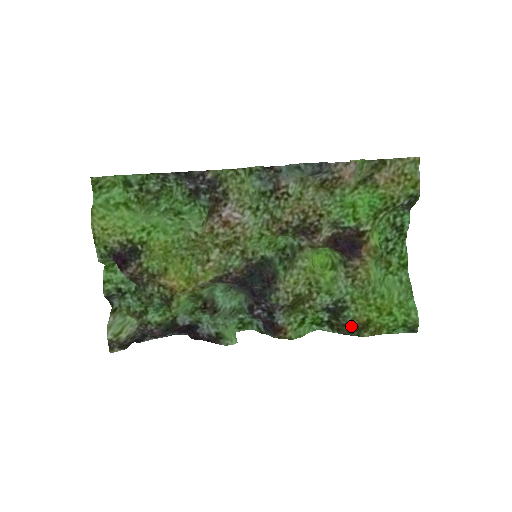
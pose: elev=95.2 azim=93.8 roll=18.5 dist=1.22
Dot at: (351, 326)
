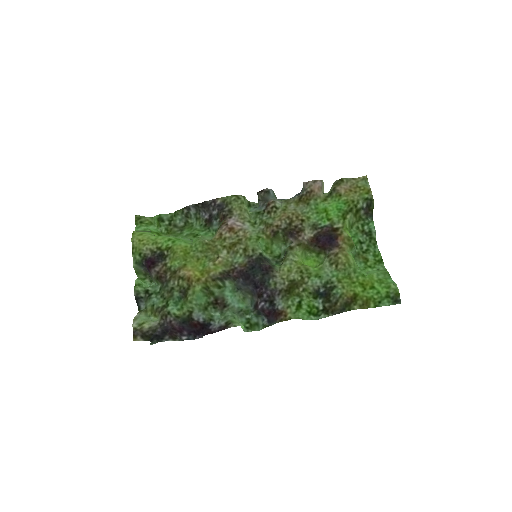
Dot at: (341, 303)
